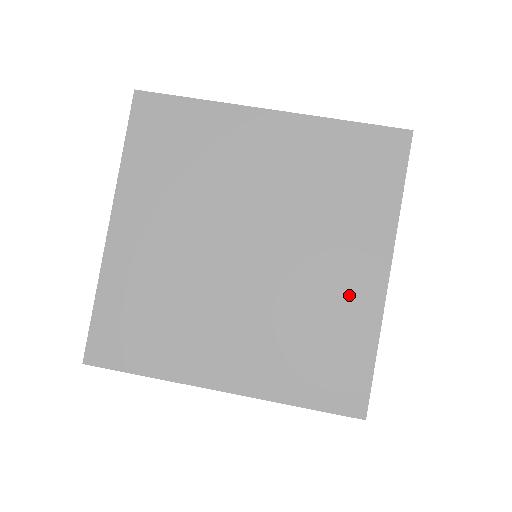
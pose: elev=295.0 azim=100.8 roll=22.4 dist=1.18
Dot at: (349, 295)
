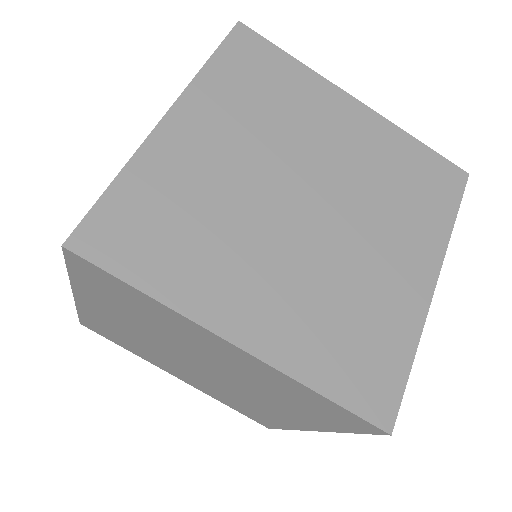
Dot at: (276, 416)
